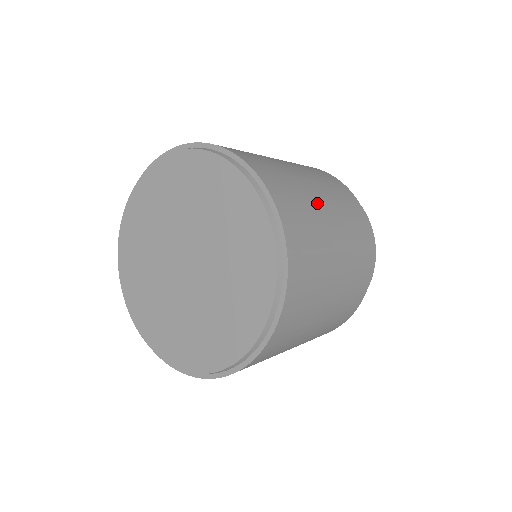
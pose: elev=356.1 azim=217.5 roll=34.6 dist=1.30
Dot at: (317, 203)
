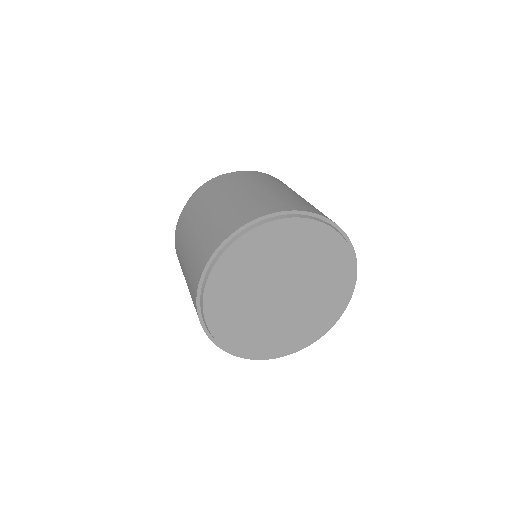
Dot at: (301, 198)
